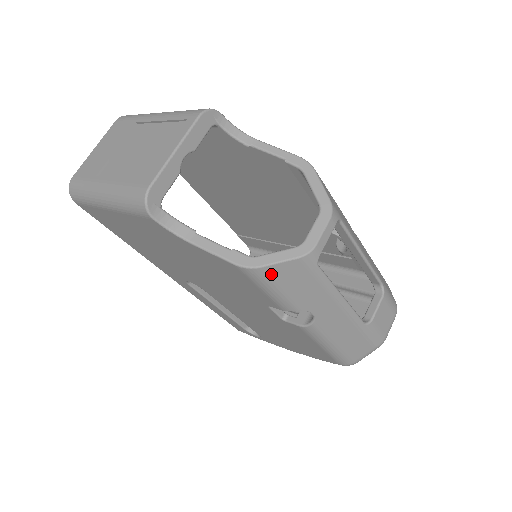
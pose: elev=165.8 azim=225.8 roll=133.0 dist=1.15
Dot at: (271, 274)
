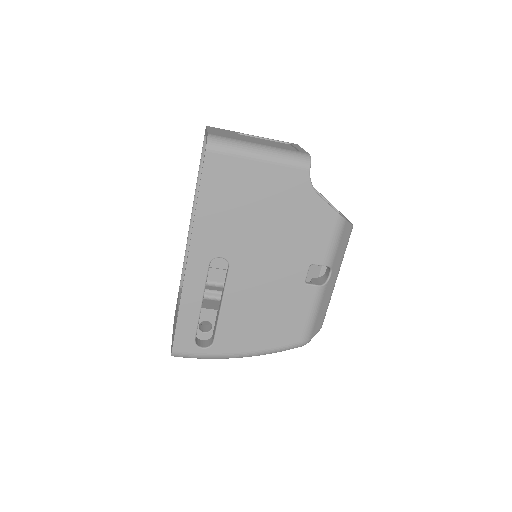
Dot at: (344, 228)
